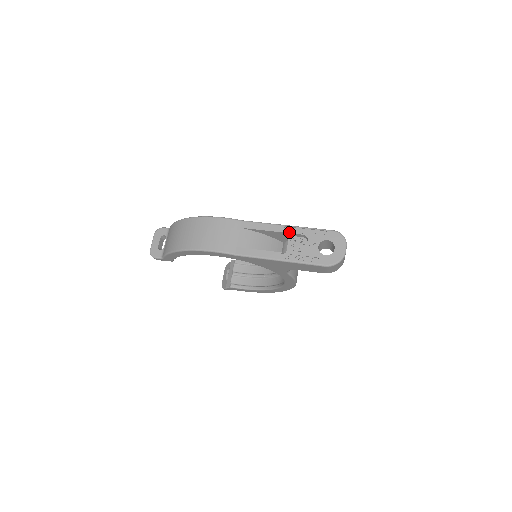
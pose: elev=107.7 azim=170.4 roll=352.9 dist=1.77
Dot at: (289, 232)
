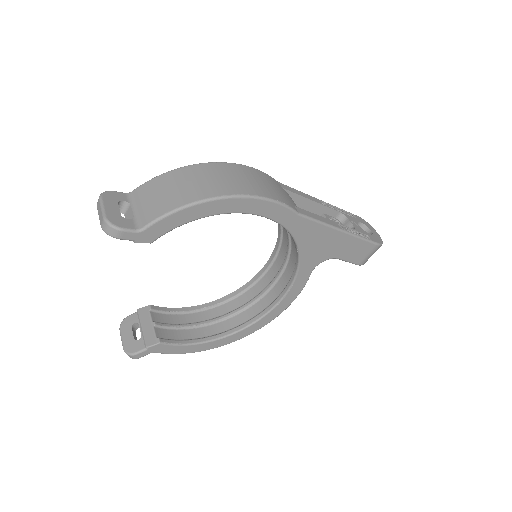
Dot at: (328, 206)
